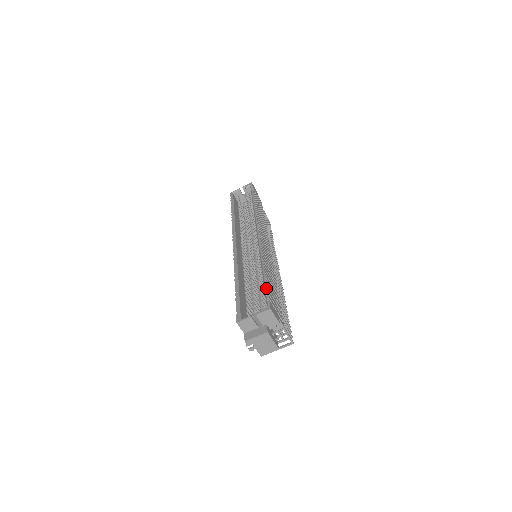
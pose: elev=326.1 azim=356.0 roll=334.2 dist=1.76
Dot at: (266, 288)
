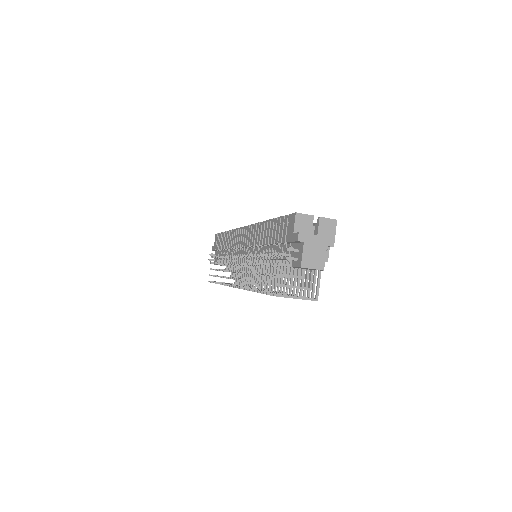
Dot at: occluded
